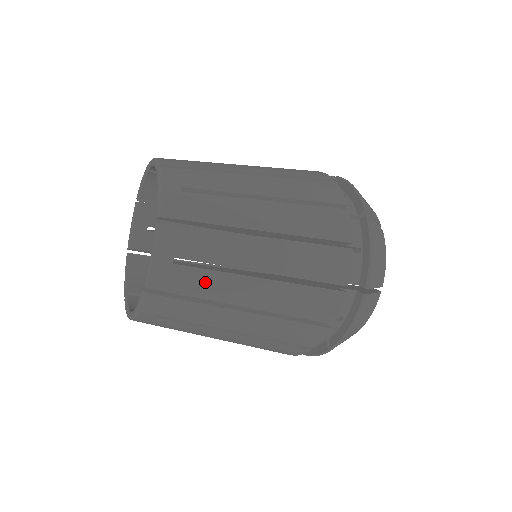
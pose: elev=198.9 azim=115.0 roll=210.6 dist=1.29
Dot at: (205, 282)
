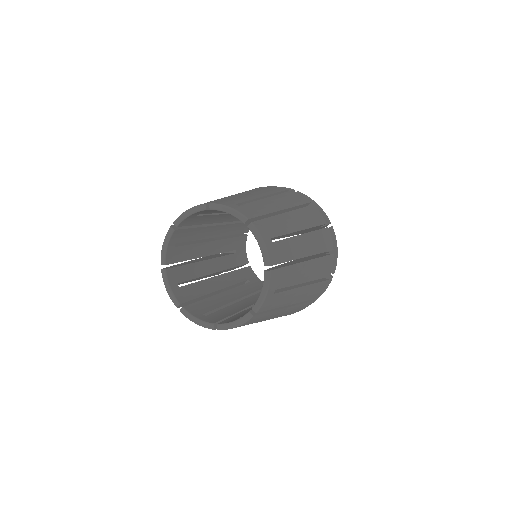
Dot at: (282, 298)
